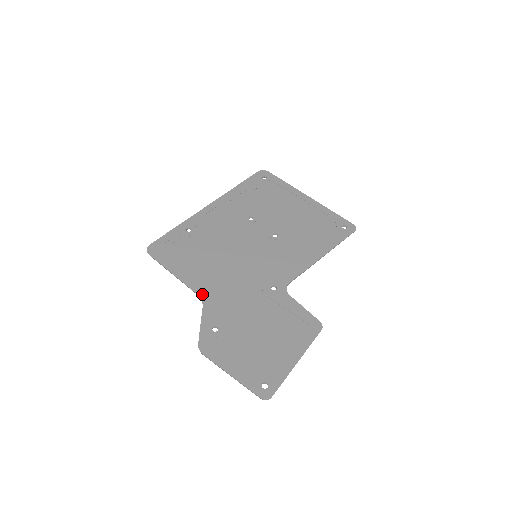
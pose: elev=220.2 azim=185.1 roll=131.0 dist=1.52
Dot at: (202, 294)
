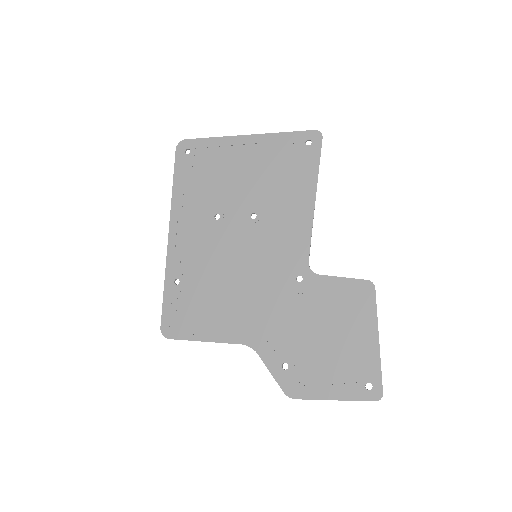
Dot at: (246, 341)
